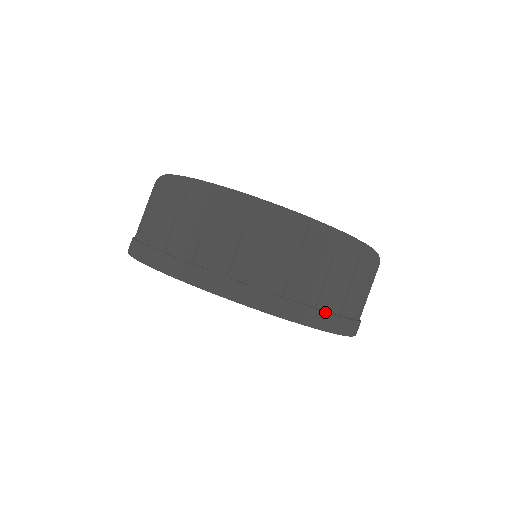
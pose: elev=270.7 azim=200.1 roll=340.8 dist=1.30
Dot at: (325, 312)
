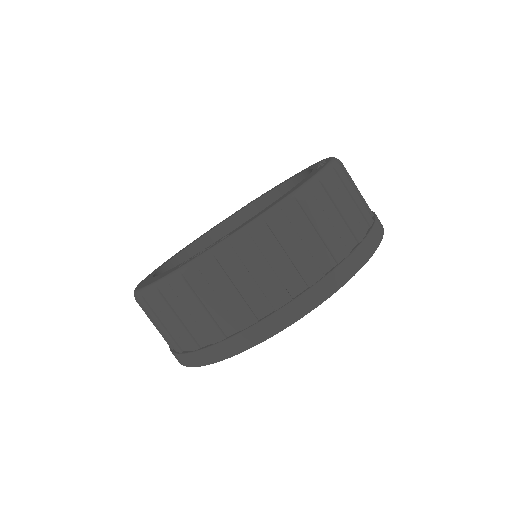
Dot at: (286, 306)
